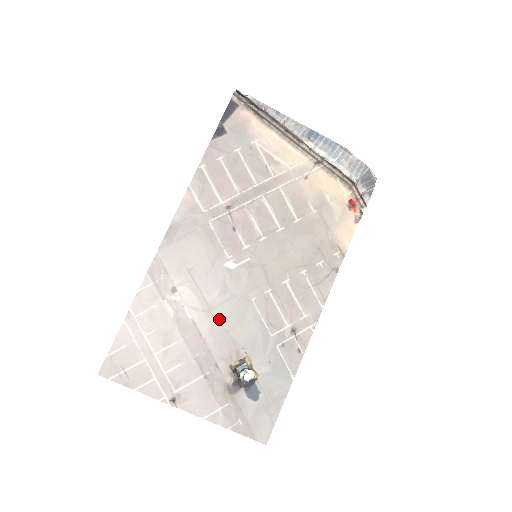
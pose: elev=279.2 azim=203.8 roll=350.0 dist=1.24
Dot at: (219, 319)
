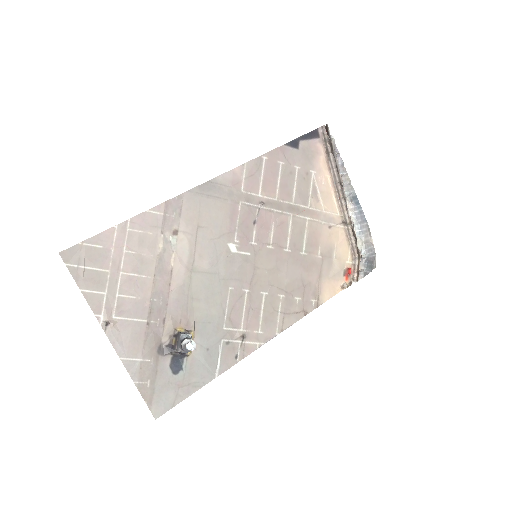
Dot at: (194, 283)
